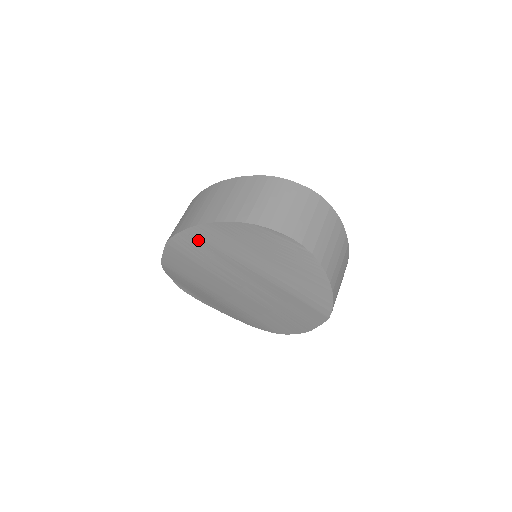
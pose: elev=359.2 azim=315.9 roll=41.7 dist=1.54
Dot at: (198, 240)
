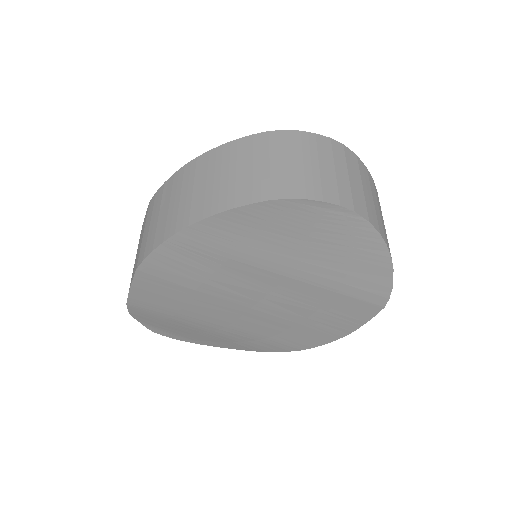
Dot at: (190, 250)
